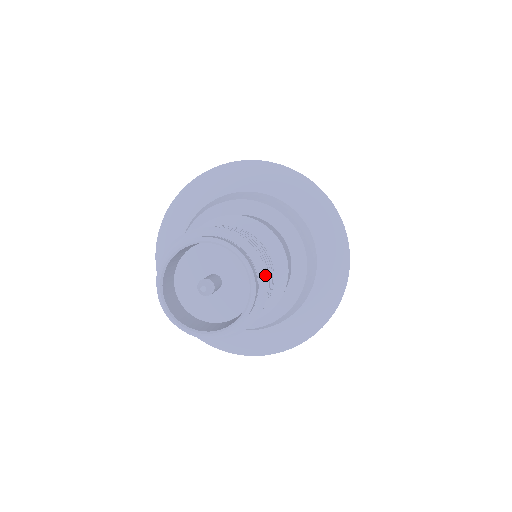
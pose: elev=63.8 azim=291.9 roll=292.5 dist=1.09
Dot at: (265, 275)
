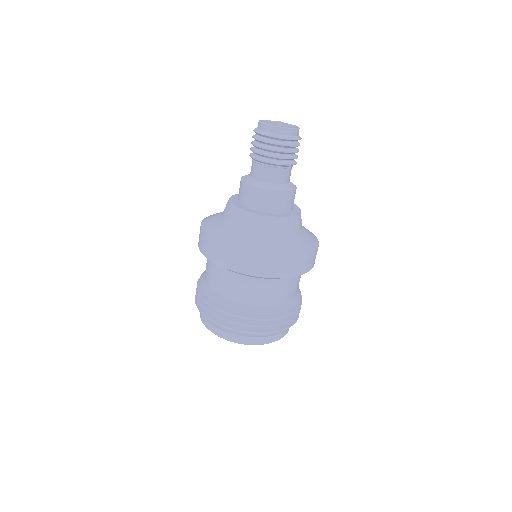
Dot at: (300, 138)
